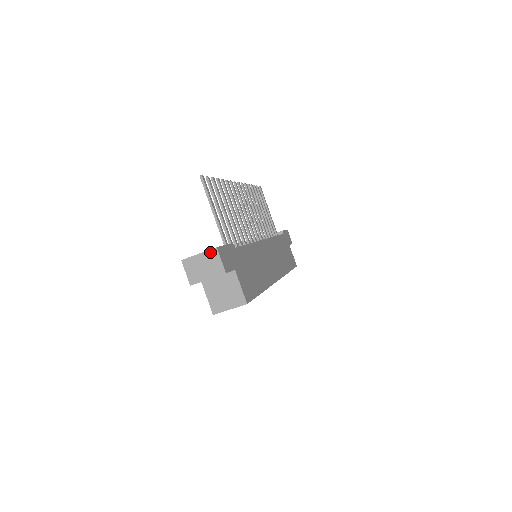
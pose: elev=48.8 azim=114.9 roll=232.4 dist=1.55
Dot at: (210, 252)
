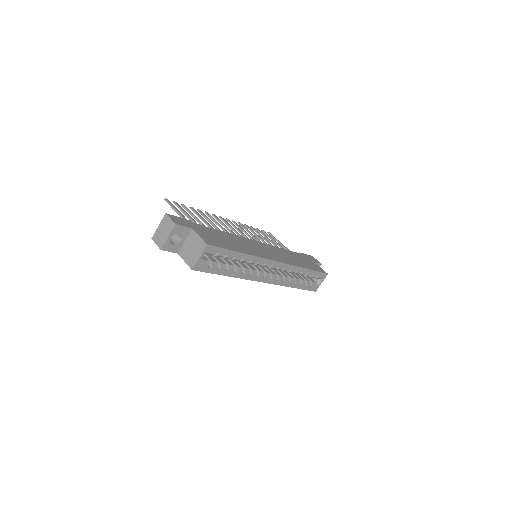
Dot at: (163, 219)
